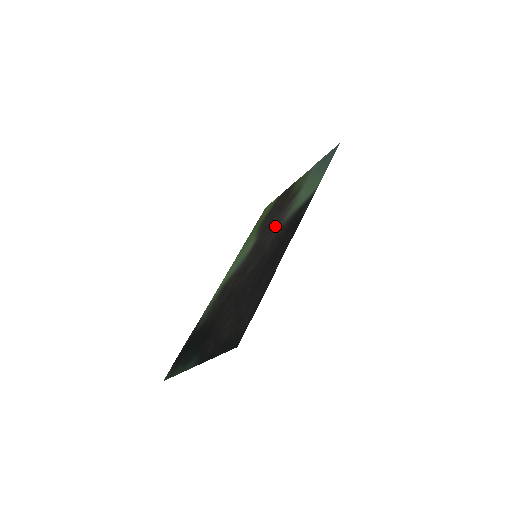
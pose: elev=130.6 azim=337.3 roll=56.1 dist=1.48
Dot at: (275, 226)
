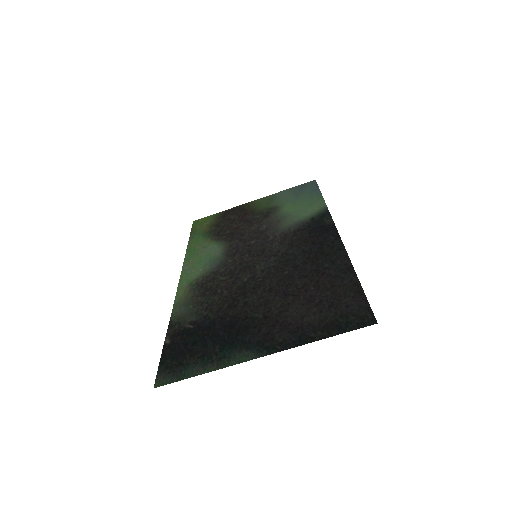
Dot at: (265, 233)
